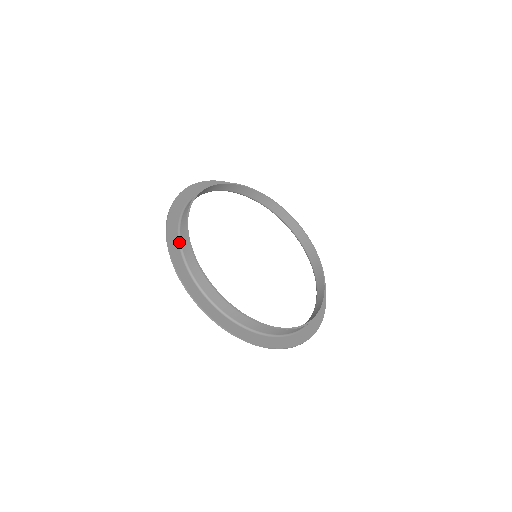
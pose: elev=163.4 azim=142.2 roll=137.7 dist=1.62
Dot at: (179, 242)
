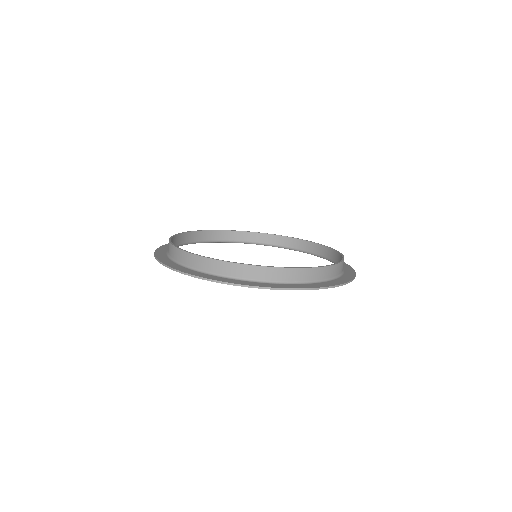
Dot at: (180, 265)
